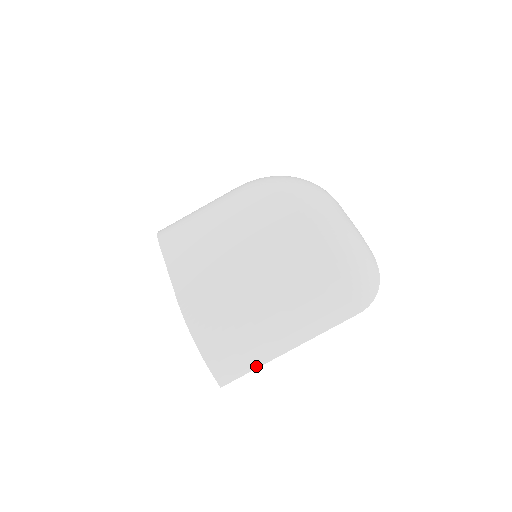
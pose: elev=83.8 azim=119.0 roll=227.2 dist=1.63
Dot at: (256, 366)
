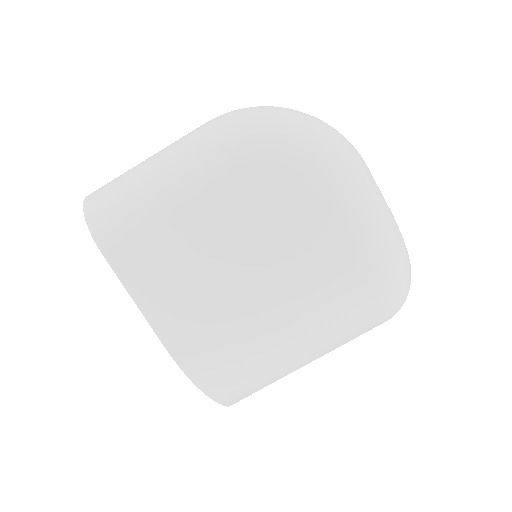
Dot at: (269, 384)
